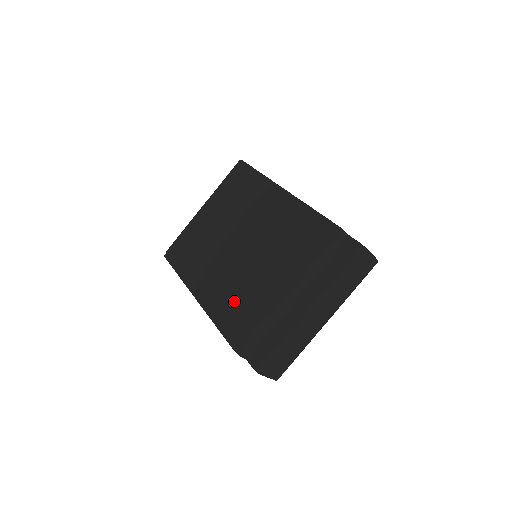
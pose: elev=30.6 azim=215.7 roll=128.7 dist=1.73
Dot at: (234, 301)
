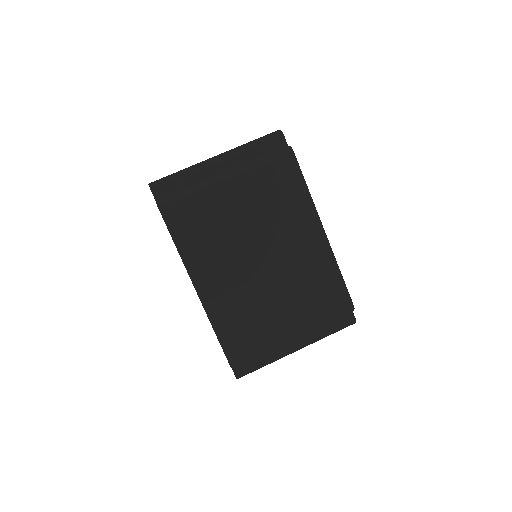
Dot at: (241, 319)
